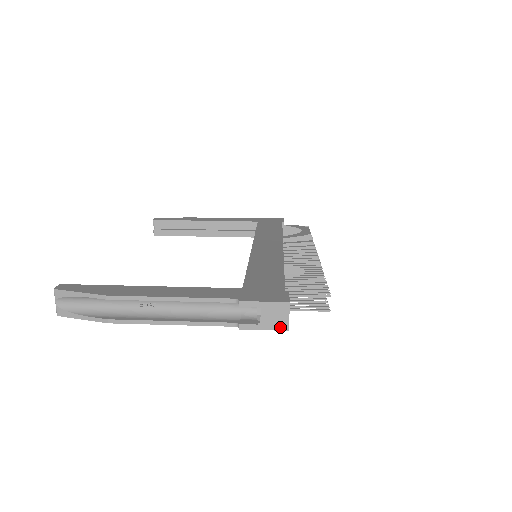
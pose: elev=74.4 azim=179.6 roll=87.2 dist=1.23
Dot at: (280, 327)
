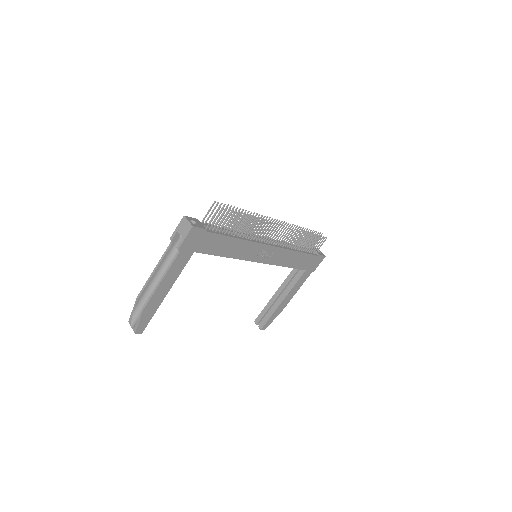
Dot at: (189, 229)
